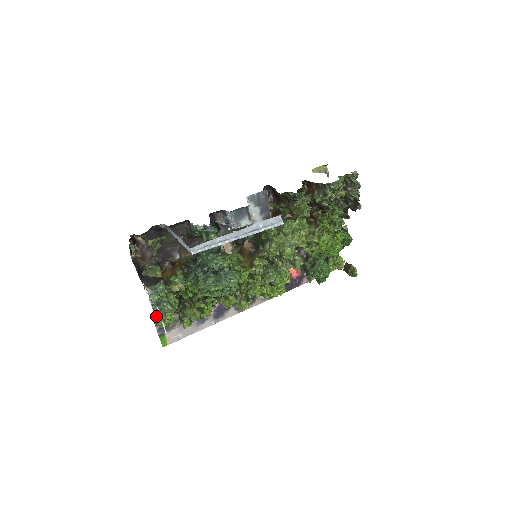
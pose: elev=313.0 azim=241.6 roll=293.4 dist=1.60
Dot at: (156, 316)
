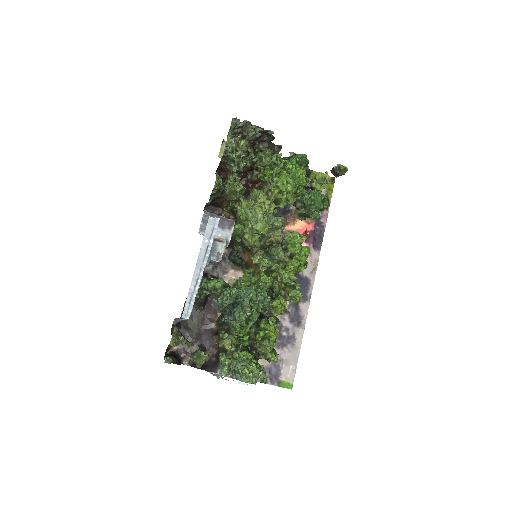
Dot at: occluded
